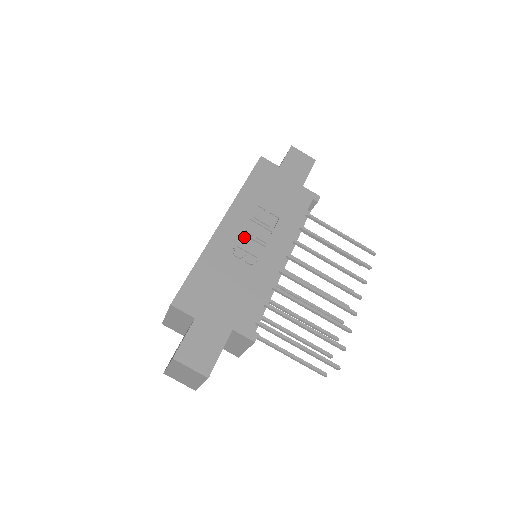
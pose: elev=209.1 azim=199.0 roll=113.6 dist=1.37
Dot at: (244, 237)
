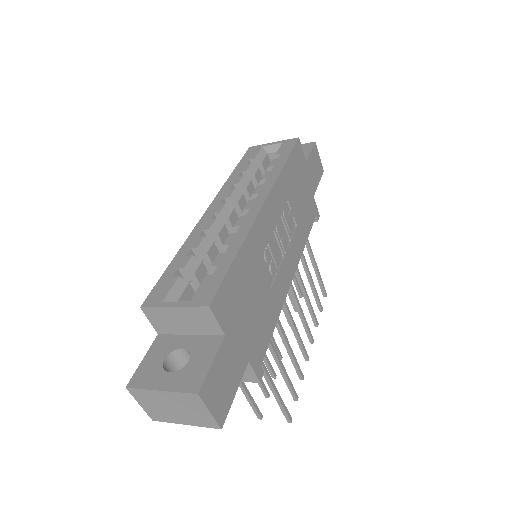
Dot at: (273, 235)
